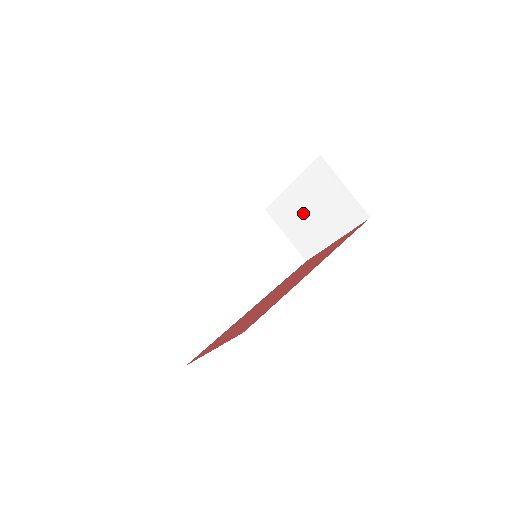
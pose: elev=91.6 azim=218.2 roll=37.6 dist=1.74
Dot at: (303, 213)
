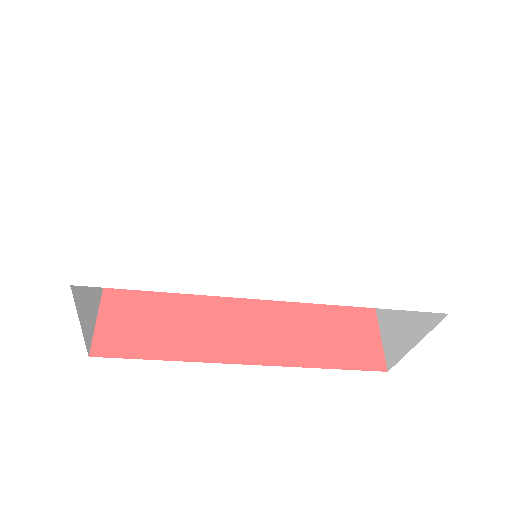
Dot at: occluded
